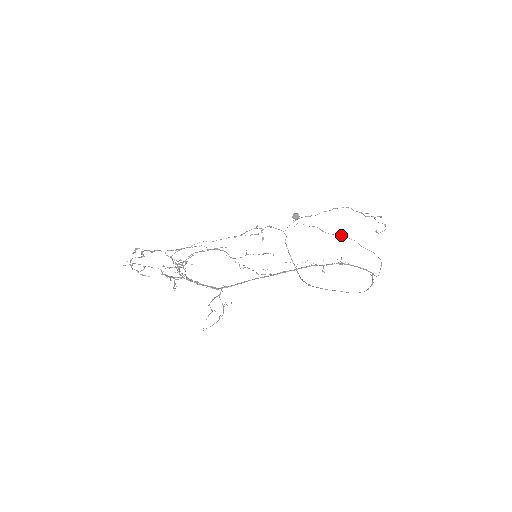
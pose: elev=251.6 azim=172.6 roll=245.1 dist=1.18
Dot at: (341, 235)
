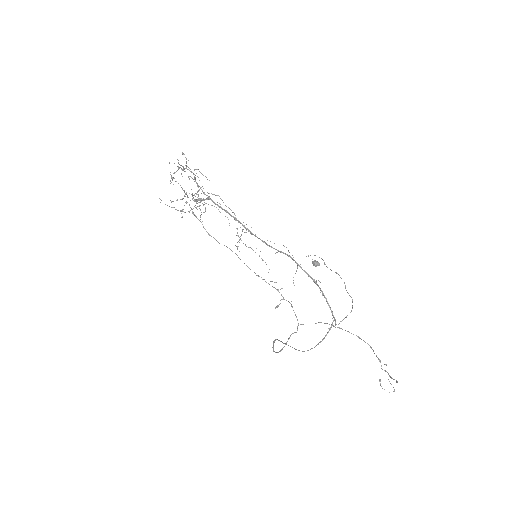
Dot at: occluded
